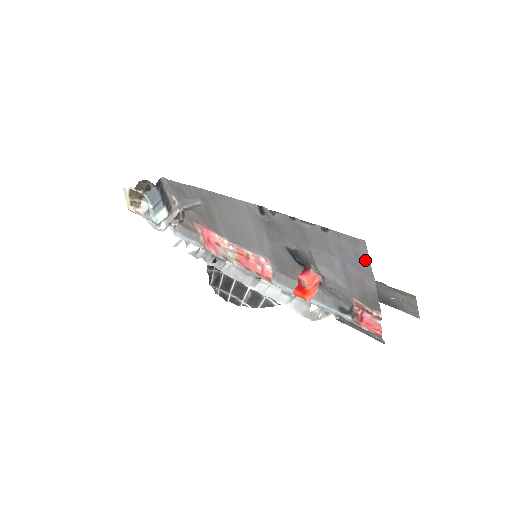
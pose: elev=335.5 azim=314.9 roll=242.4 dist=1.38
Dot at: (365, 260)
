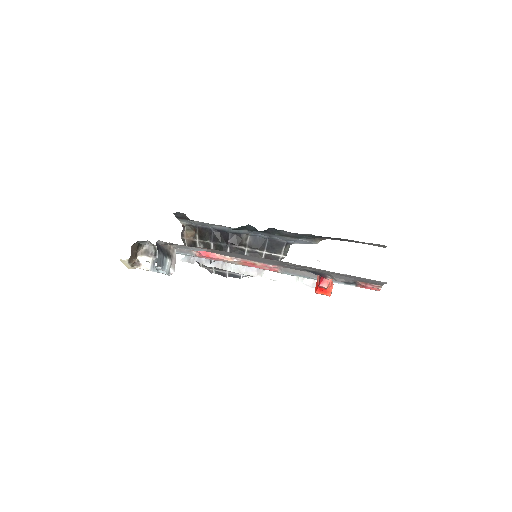
Dot at: occluded
